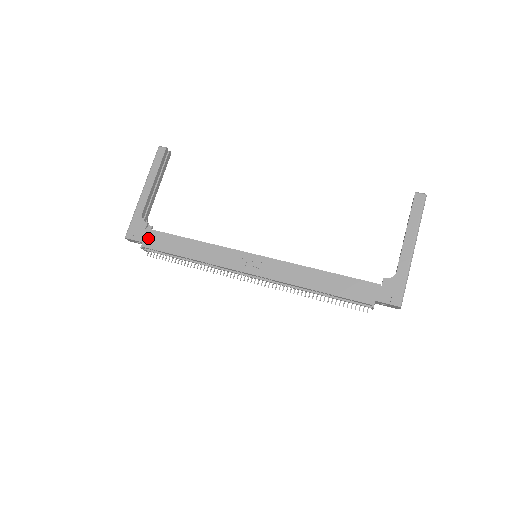
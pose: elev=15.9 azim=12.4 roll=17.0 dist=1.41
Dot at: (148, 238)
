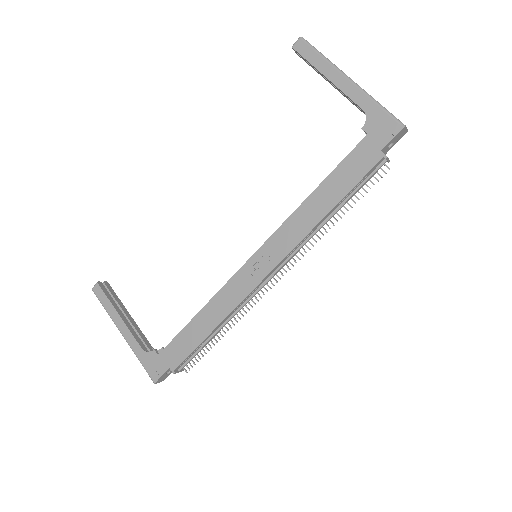
Dot at: (169, 359)
